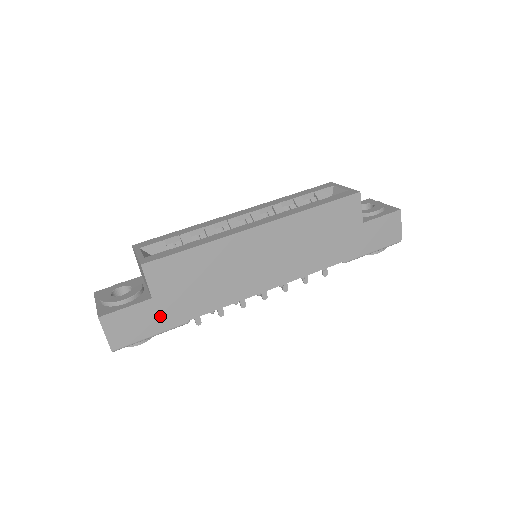
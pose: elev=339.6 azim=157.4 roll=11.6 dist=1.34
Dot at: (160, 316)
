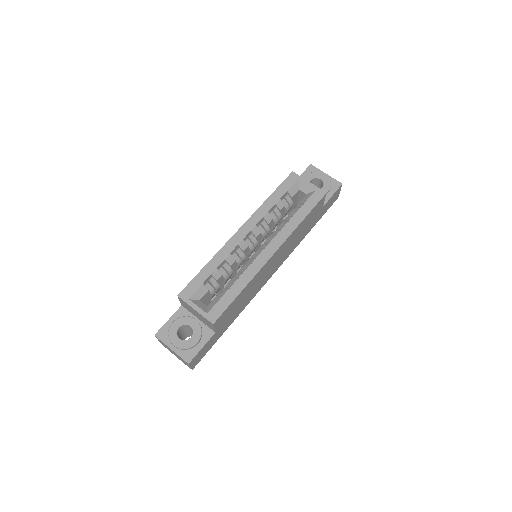
Dot at: (218, 336)
